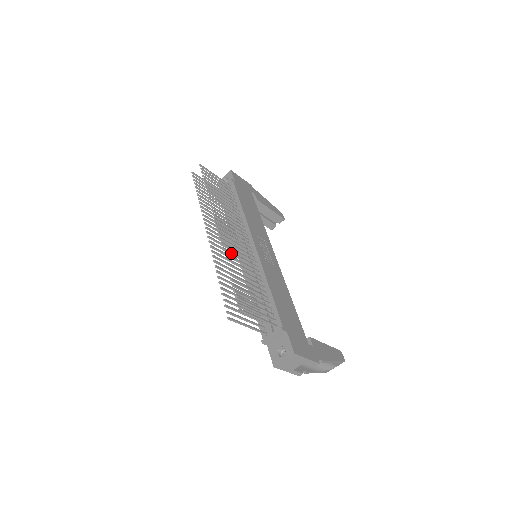
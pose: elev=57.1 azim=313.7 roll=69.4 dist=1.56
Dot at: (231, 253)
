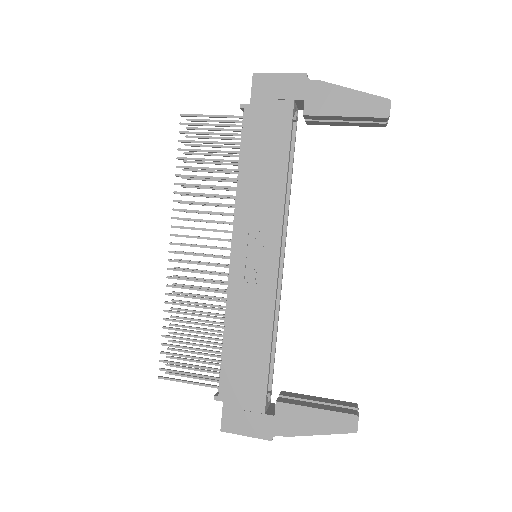
Dot at: (181, 288)
